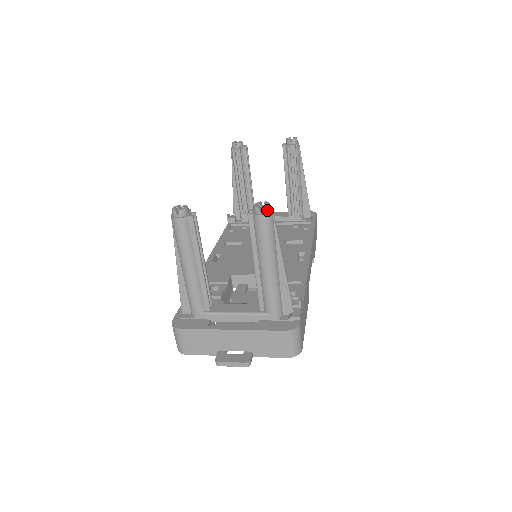
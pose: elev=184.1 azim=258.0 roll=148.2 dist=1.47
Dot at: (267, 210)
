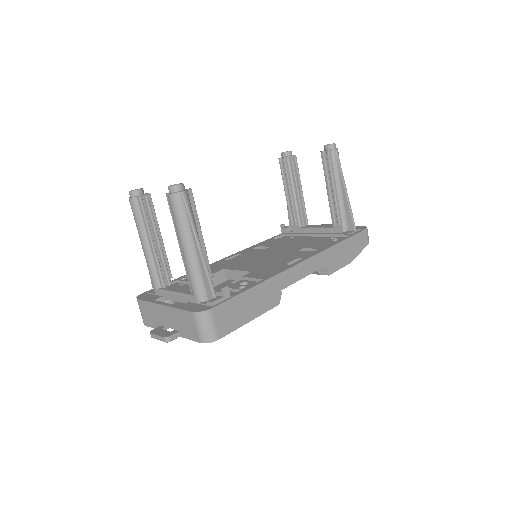
Dot at: (175, 189)
